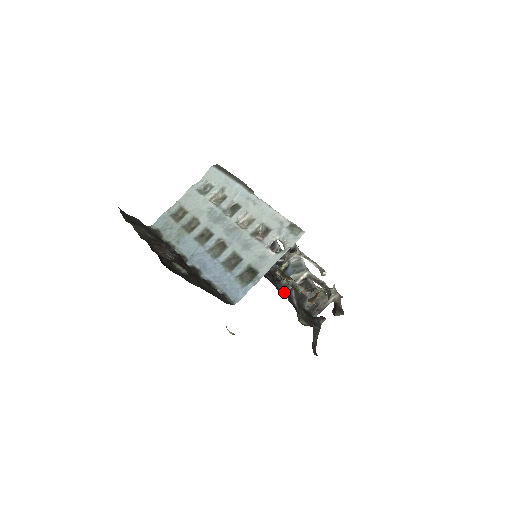
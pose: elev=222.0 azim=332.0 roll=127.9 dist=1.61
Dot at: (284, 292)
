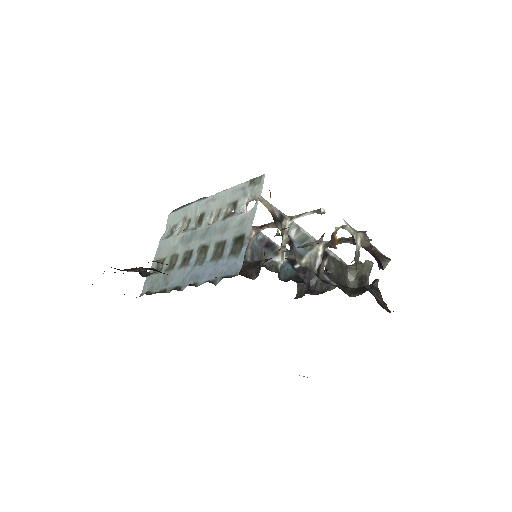
Dot at: occluded
